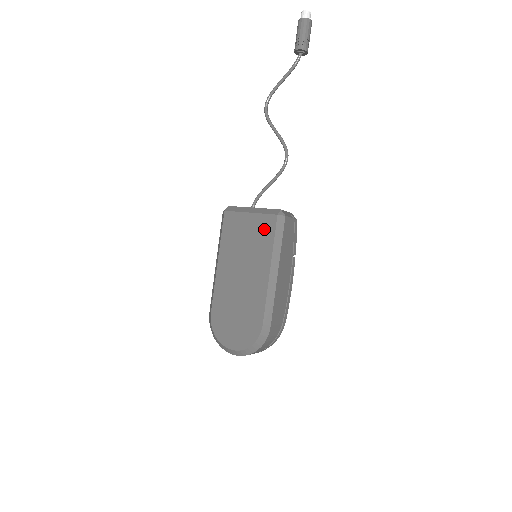
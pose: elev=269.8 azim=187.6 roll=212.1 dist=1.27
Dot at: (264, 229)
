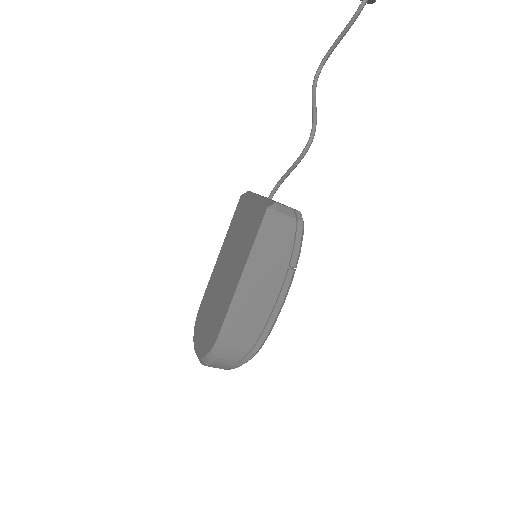
Dot at: (254, 223)
